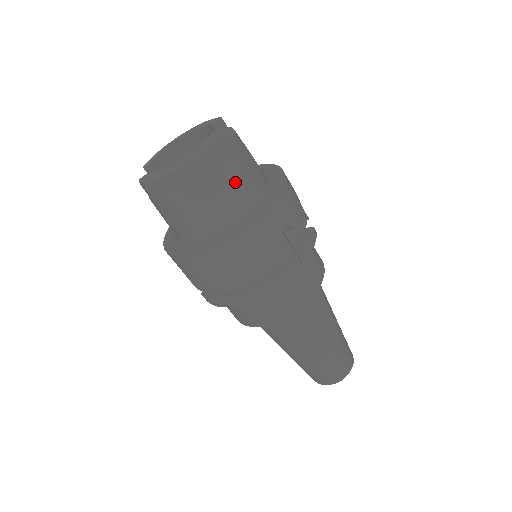
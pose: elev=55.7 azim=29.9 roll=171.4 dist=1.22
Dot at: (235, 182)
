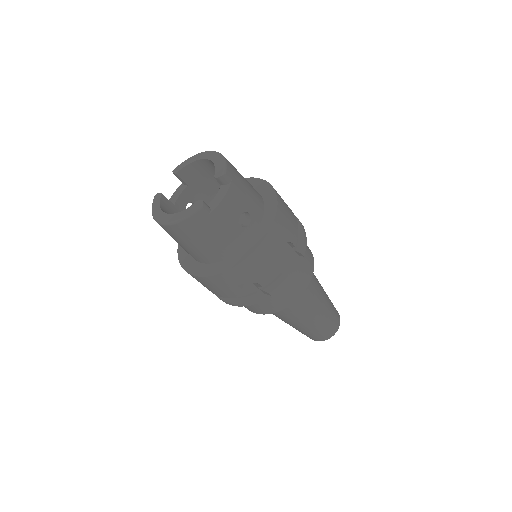
Dot at: (205, 244)
